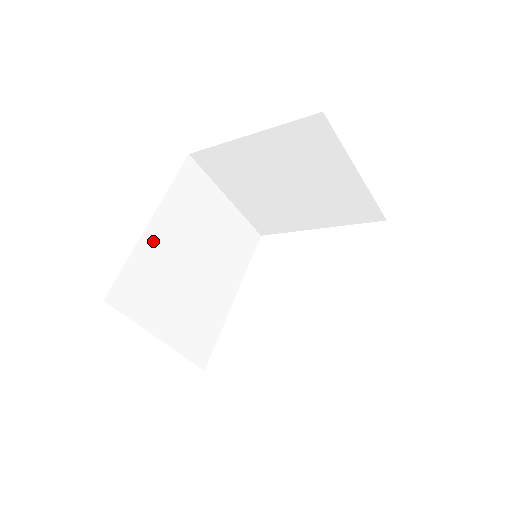
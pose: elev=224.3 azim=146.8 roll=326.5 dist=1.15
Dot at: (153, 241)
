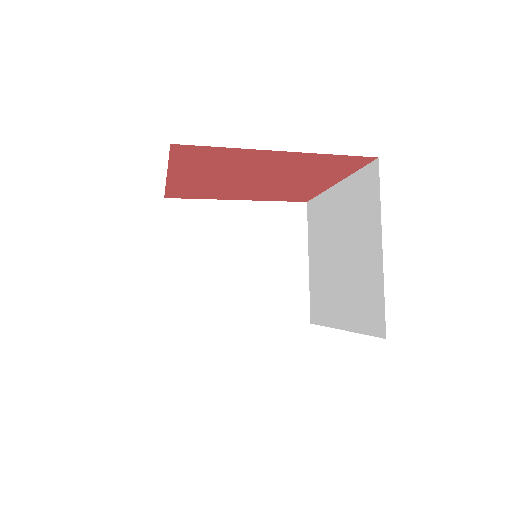
Dot at: occluded
